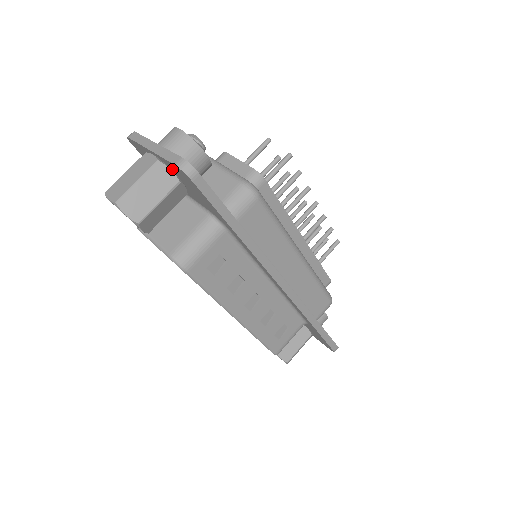
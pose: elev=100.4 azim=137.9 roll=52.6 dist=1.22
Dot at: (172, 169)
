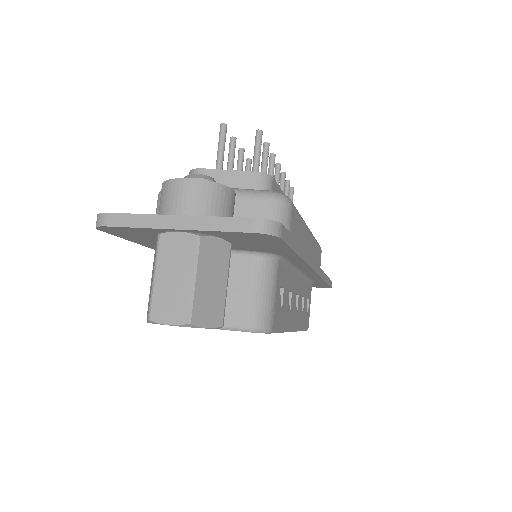
Dot at: (224, 236)
